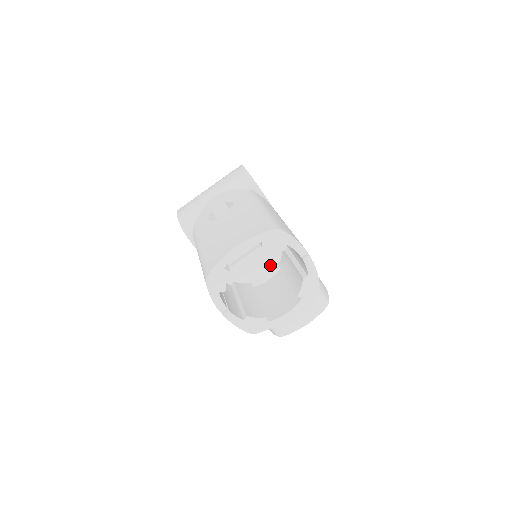
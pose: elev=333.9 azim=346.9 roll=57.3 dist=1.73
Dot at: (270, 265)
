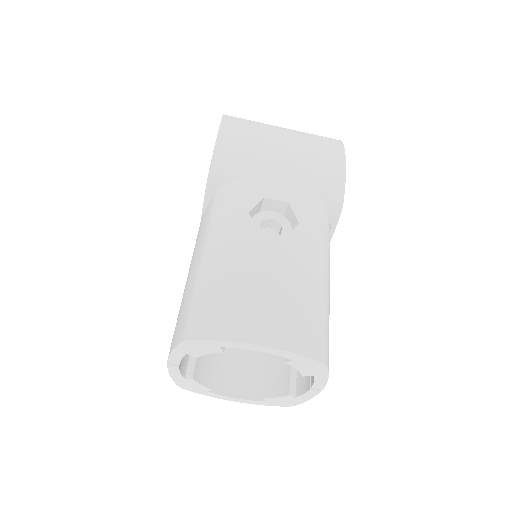
Dot at: occluded
